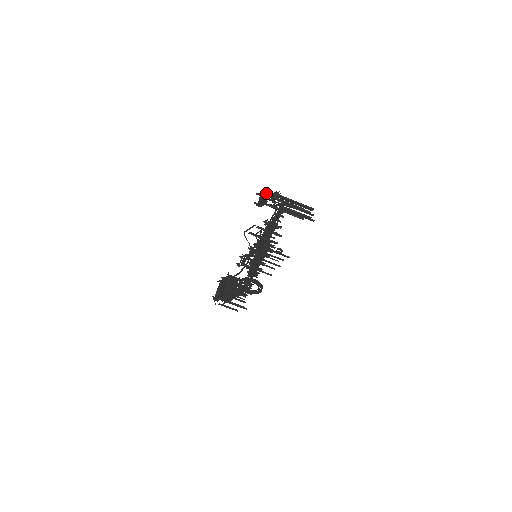
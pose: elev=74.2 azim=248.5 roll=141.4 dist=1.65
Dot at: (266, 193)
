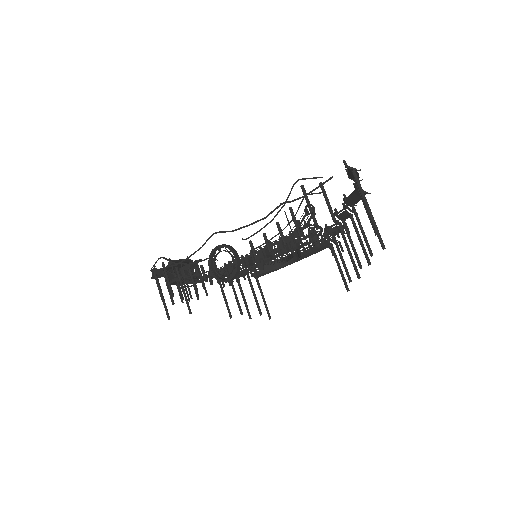
Dot at: occluded
